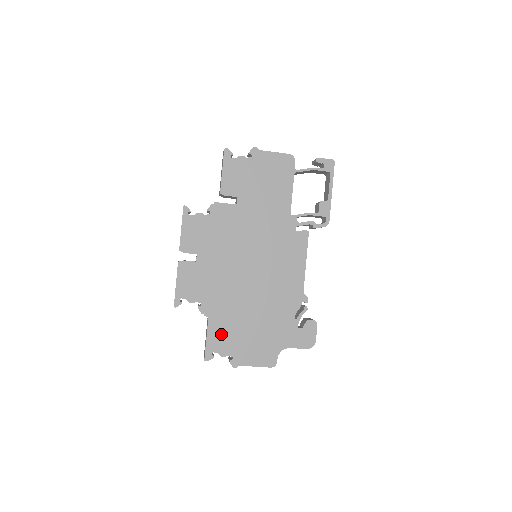
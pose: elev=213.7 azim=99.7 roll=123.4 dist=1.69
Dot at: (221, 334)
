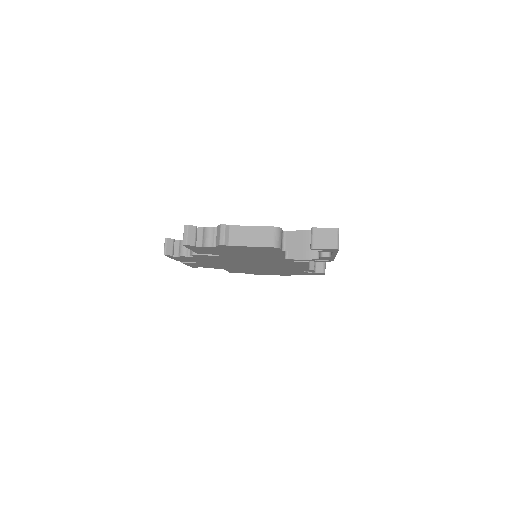
Dot at: (239, 271)
